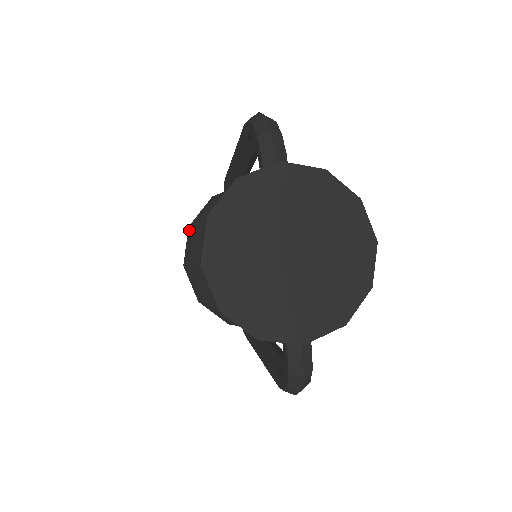
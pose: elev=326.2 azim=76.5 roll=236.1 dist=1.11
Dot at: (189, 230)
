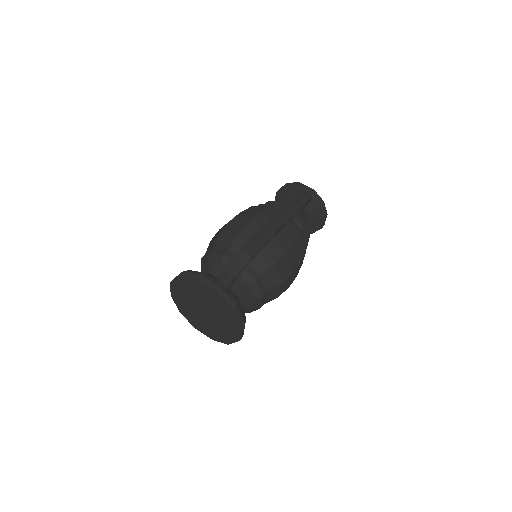
Dot at: (226, 225)
